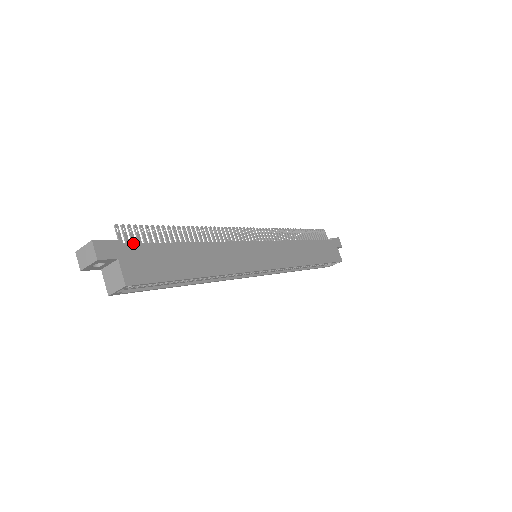
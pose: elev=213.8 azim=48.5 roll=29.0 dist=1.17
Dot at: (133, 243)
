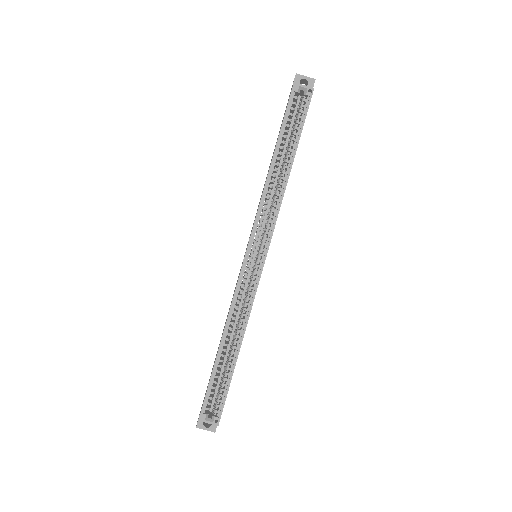
Dot at: occluded
